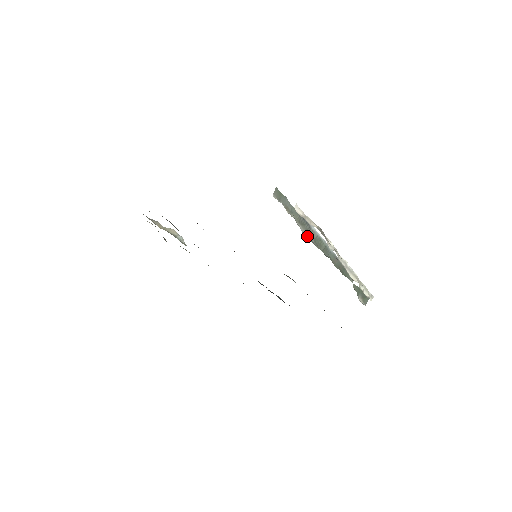
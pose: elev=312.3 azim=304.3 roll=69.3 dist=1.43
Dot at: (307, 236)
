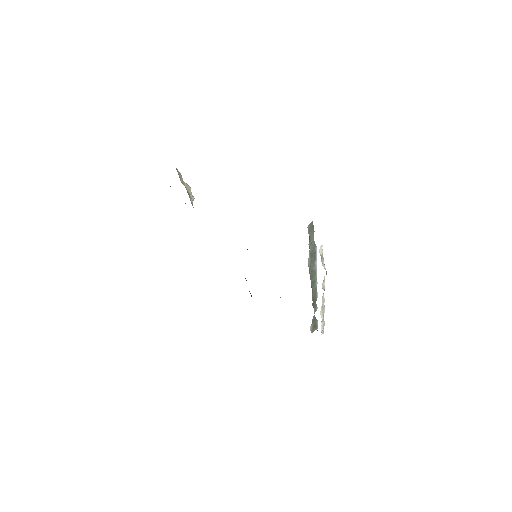
Dot at: (309, 267)
